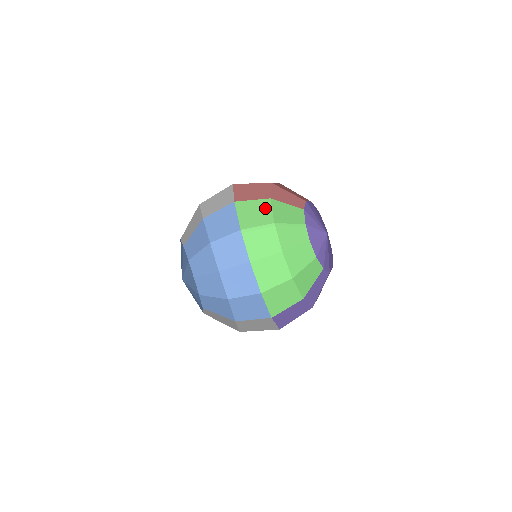
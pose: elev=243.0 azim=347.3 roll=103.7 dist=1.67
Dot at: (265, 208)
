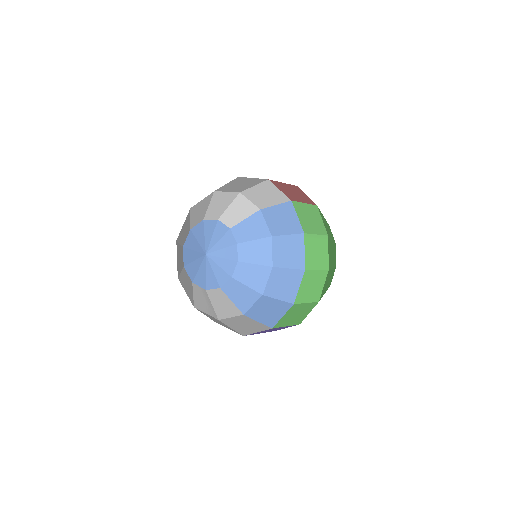
Dot at: (316, 215)
